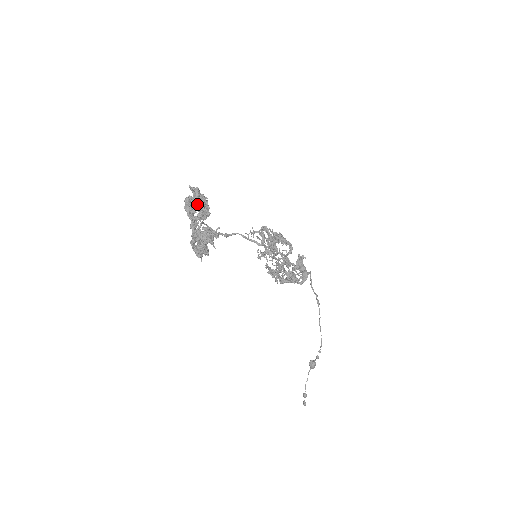
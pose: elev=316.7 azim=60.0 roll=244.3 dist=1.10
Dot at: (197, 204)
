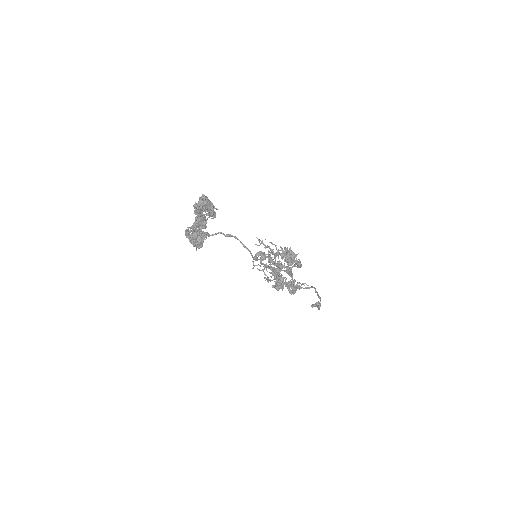
Dot at: (198, 214)
